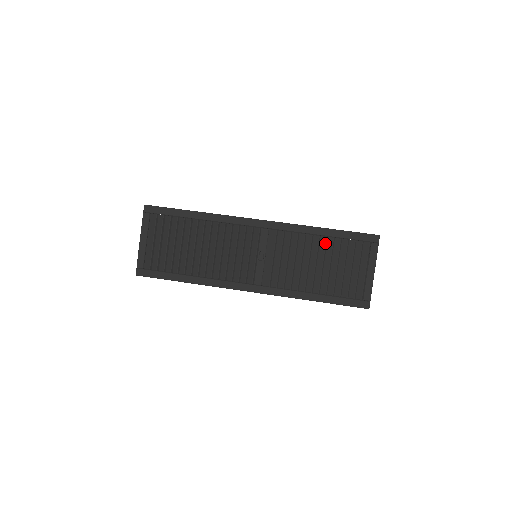
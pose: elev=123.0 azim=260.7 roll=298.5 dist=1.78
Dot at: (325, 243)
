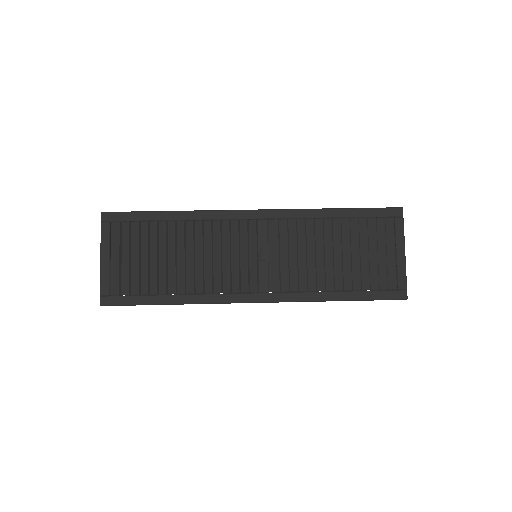
Dot at: (340, 226)
